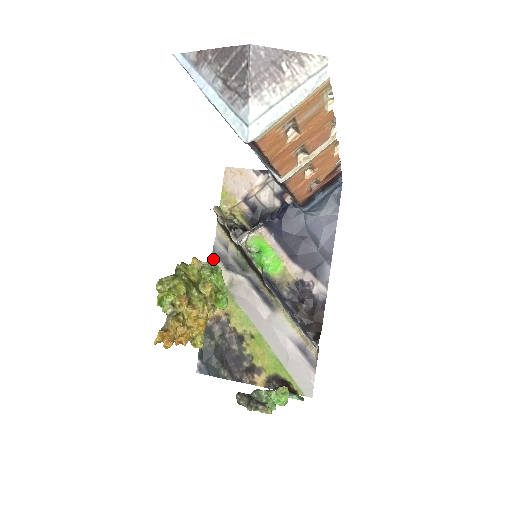
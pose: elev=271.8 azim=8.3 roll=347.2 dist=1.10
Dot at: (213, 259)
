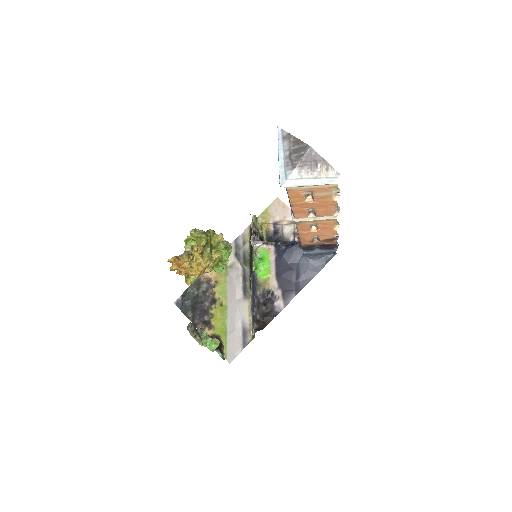
Dot at: (232, 244)
